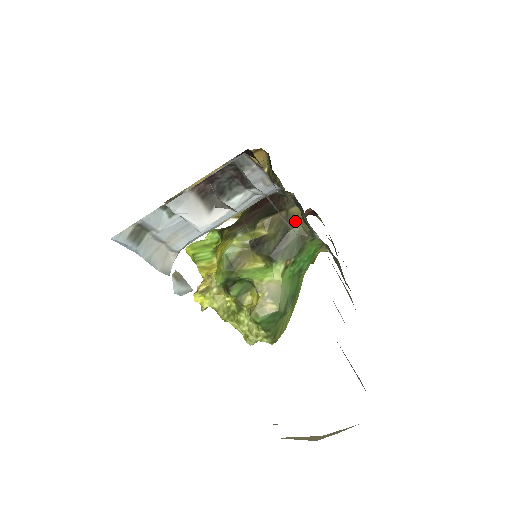
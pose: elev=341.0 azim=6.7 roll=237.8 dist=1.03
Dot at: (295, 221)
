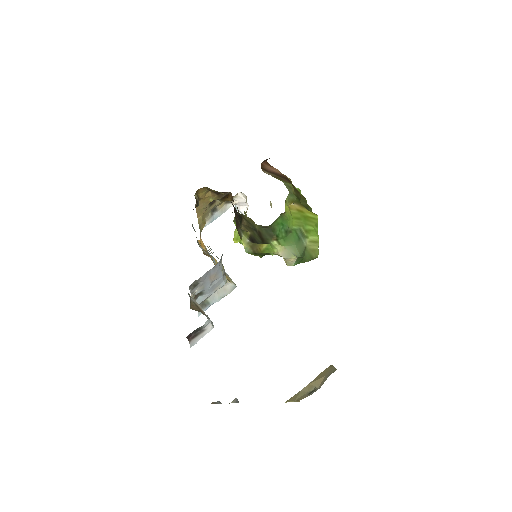
Dot at: (253, 223)
